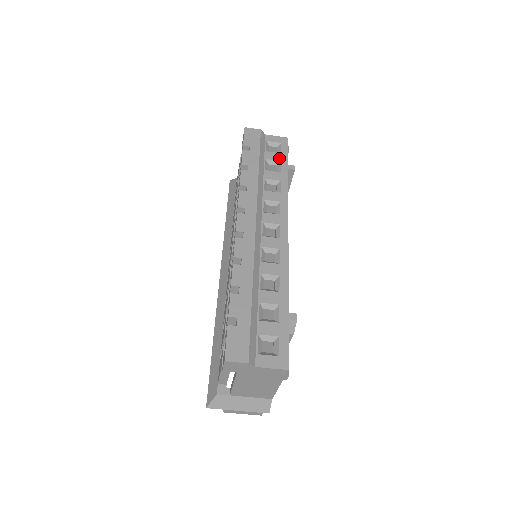
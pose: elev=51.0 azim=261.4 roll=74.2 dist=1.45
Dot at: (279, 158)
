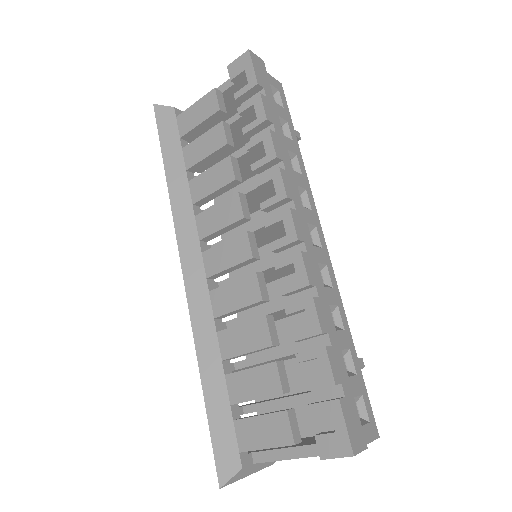
Dot at: (285, 116)
